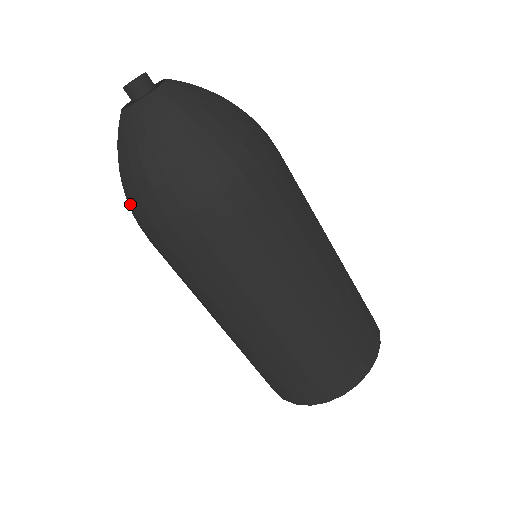
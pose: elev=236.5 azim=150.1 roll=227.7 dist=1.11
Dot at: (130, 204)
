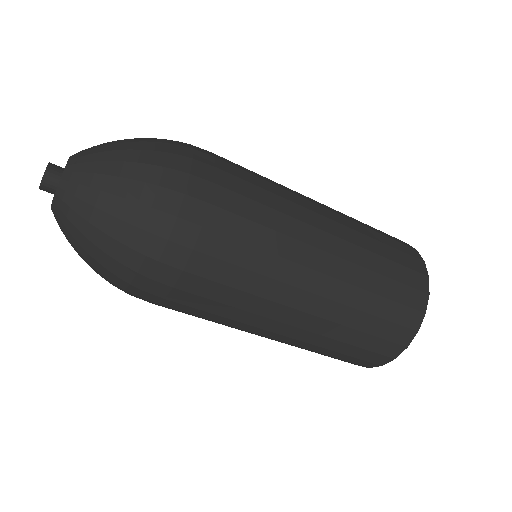
Dot at: (110, 283)
